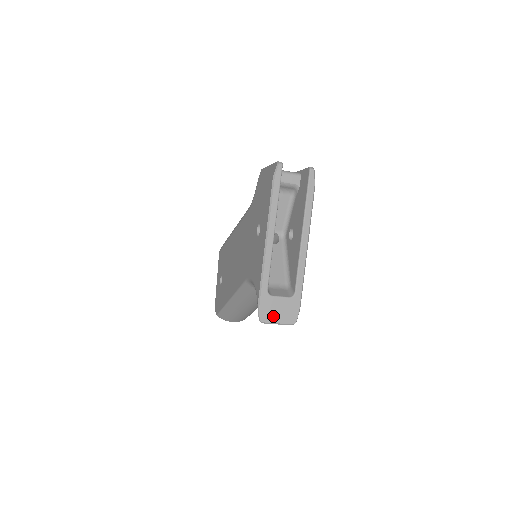
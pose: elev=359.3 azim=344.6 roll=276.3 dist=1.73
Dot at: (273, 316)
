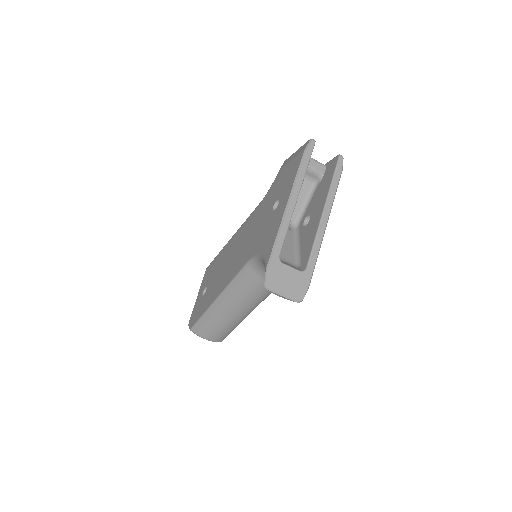
Dot at: (280, 285)
